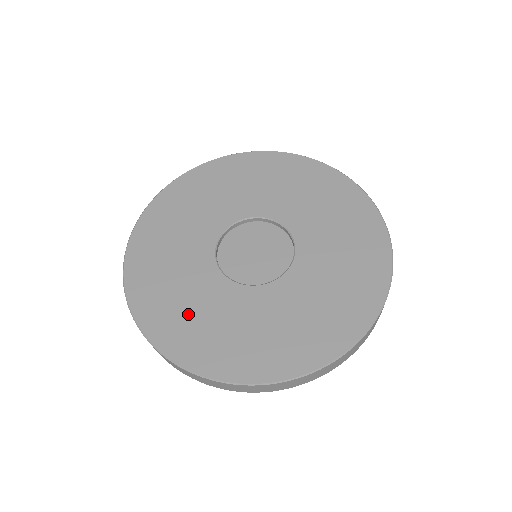
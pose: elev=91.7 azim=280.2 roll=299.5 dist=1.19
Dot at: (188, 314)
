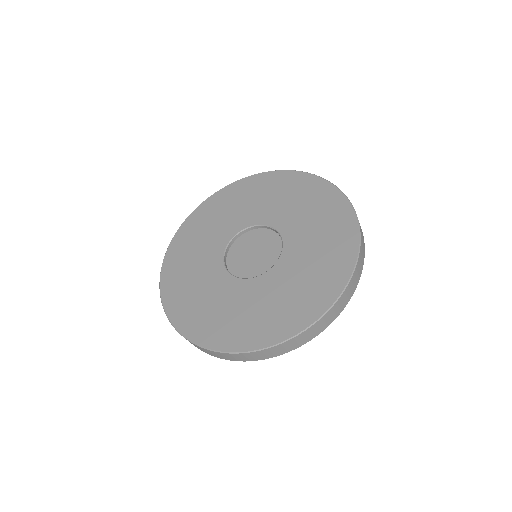
Dot at: (209, 310)
